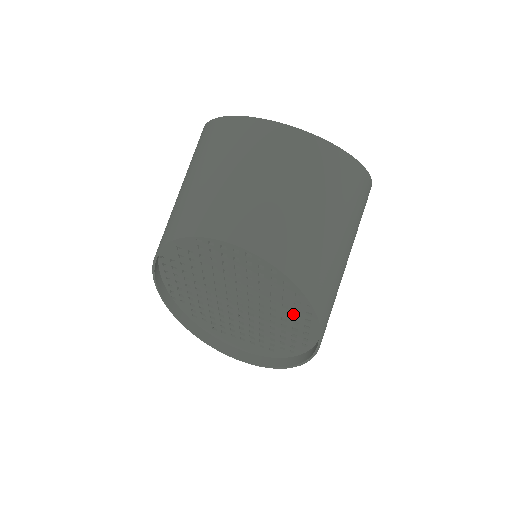
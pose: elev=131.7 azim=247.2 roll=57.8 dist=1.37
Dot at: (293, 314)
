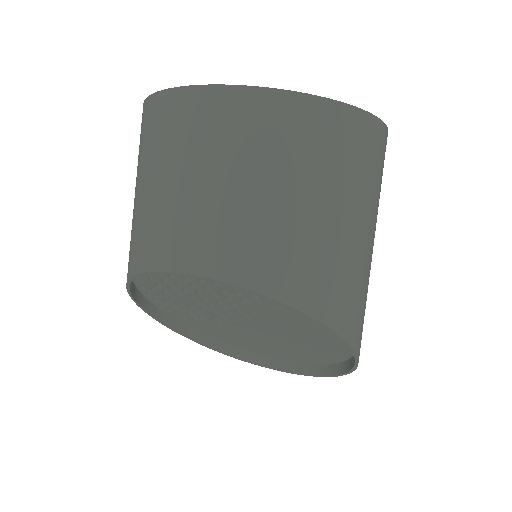
Dot at: (313, 329)
